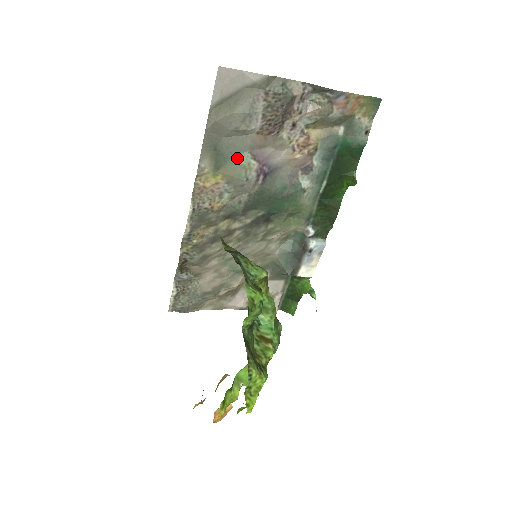
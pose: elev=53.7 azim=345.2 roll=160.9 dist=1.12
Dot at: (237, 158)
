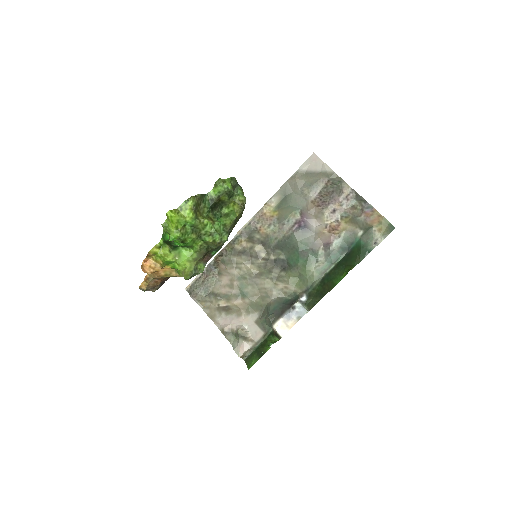
Dot at: (292, 207)
